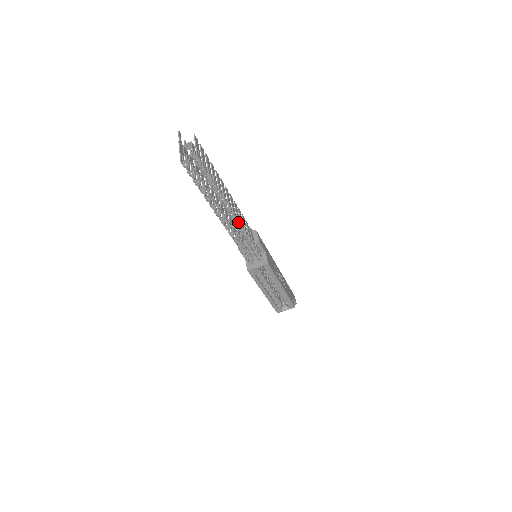
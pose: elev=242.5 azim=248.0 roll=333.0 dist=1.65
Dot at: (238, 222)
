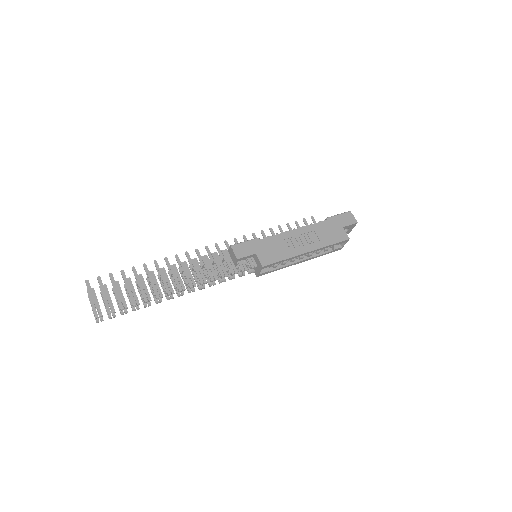
Dot at: (191, 287)
